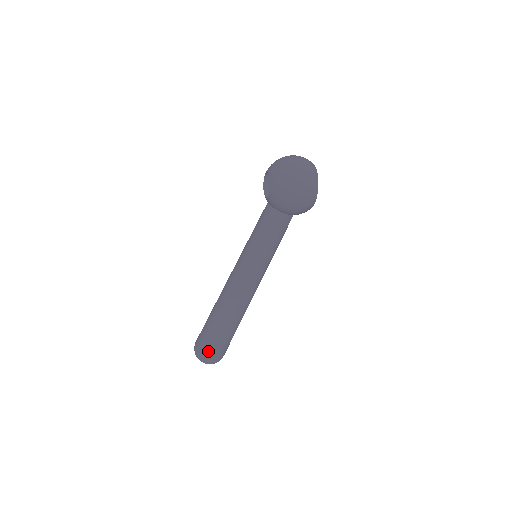
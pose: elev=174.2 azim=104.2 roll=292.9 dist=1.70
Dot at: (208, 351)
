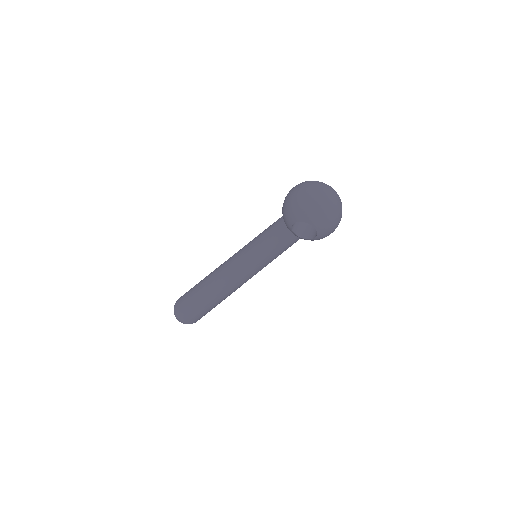
Dot at: occluded
